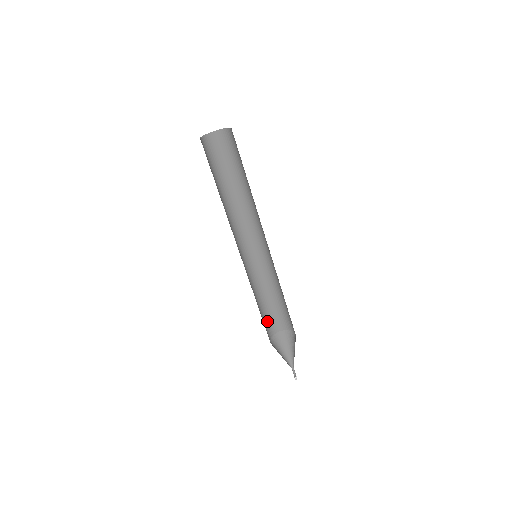
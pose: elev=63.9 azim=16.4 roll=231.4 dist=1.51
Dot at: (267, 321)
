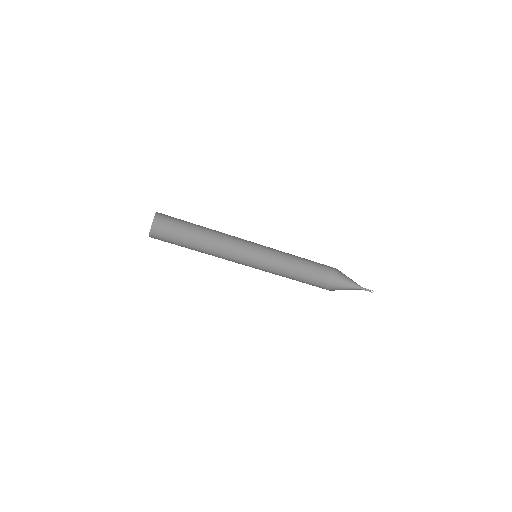
Dot at: (316, 267)
